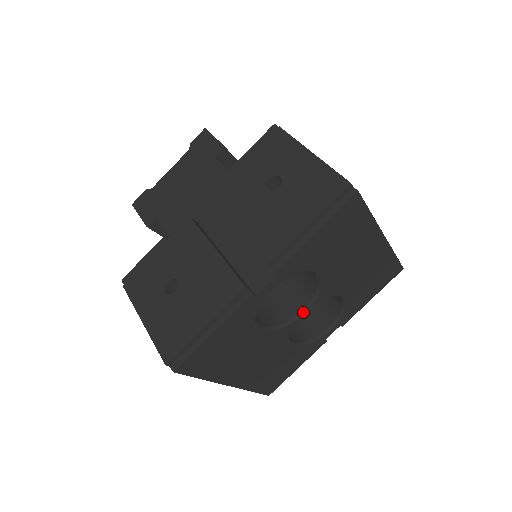
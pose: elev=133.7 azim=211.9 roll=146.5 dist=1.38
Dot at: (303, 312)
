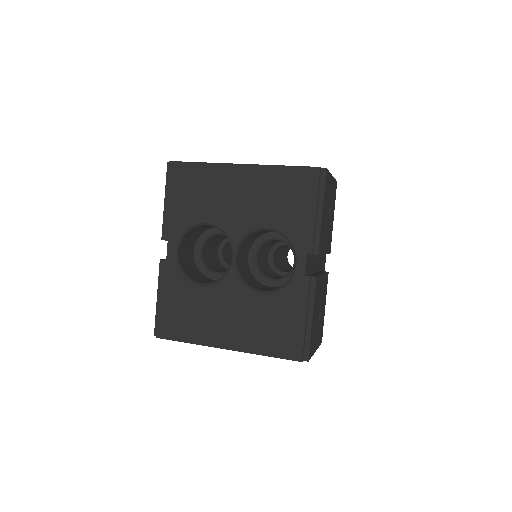
Dot at: (232, 258)
